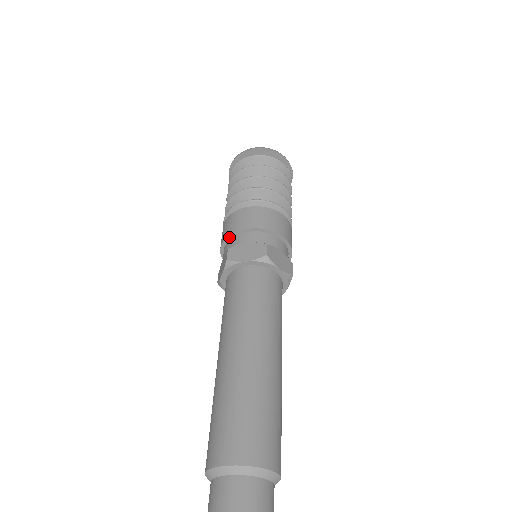
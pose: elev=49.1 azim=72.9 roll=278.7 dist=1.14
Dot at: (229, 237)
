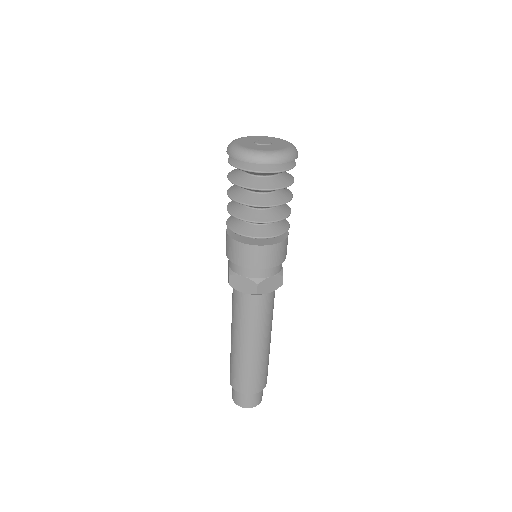
Dot at: (230, 259)
